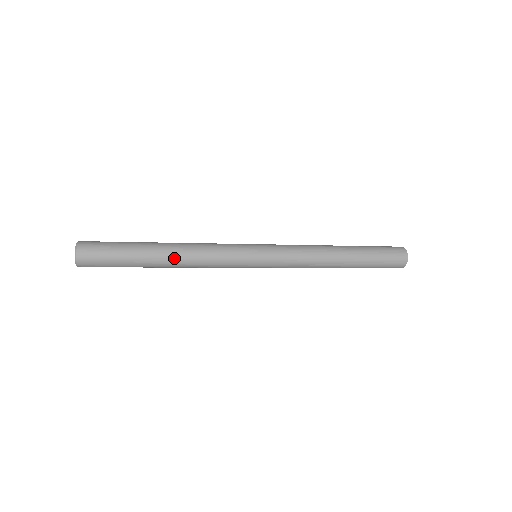
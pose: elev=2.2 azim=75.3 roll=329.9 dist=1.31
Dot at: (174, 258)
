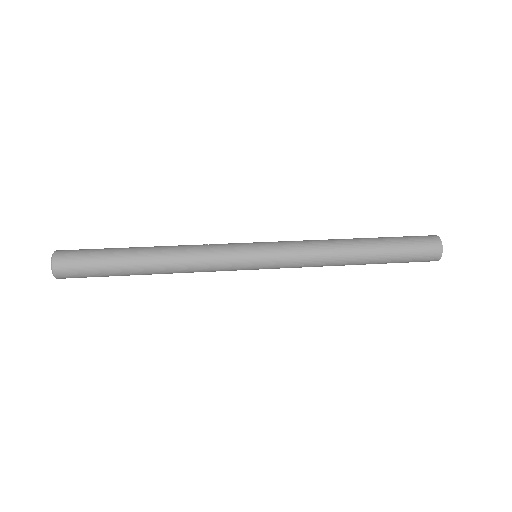
Dot at: (160, 271)
